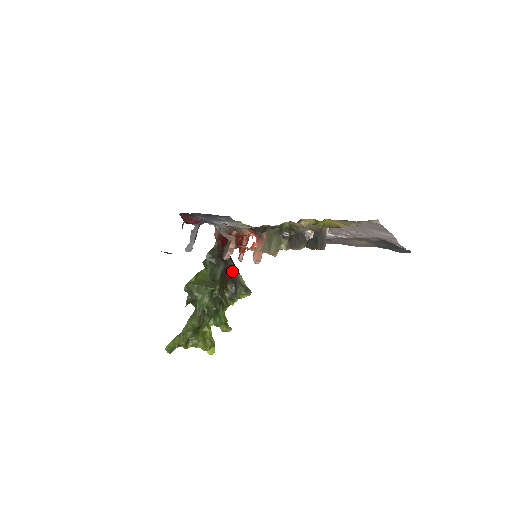
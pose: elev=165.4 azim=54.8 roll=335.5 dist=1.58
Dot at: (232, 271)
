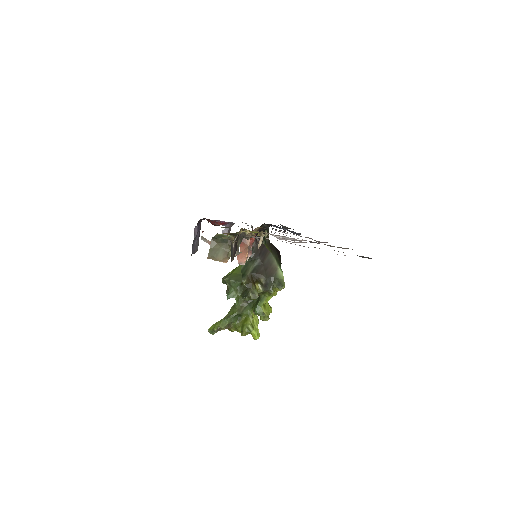
Dot at: (270, 265)
